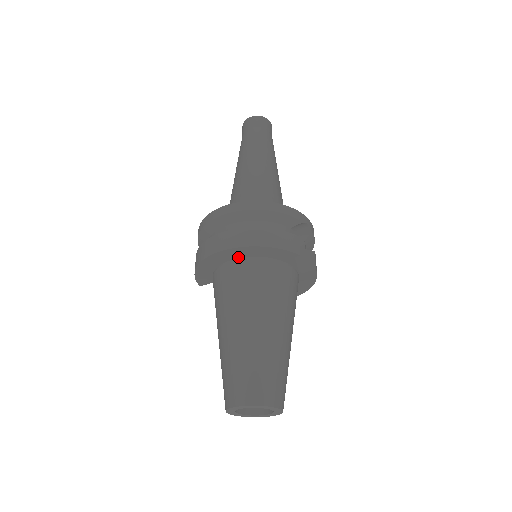
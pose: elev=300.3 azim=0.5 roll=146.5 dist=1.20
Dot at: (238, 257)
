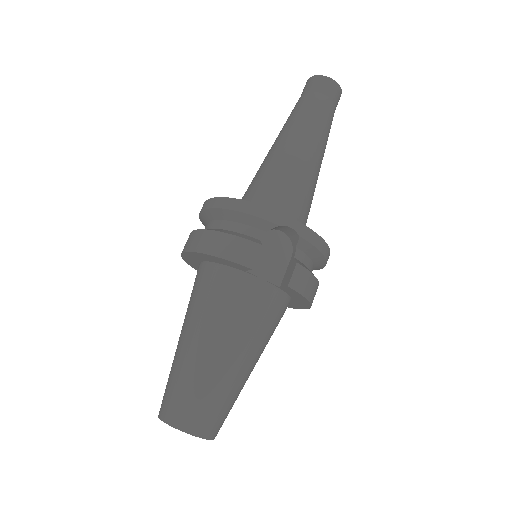
Dot at: (203, 260)
